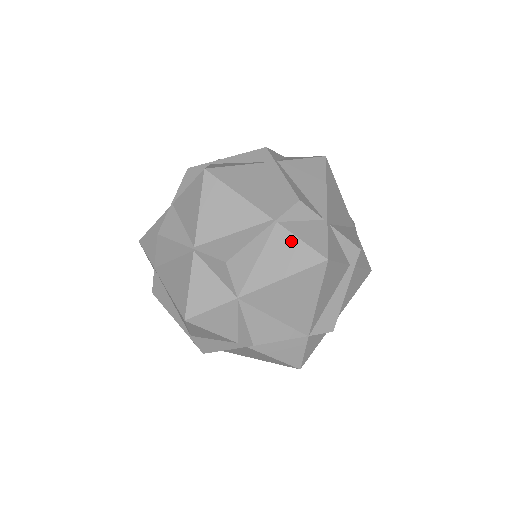
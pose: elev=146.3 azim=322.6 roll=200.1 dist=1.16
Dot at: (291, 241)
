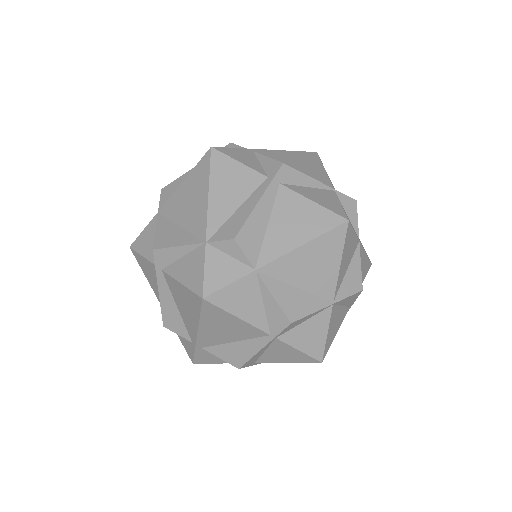
Dot at: occluded
